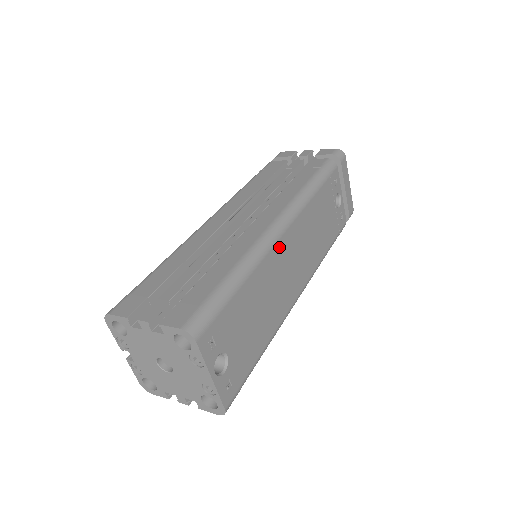
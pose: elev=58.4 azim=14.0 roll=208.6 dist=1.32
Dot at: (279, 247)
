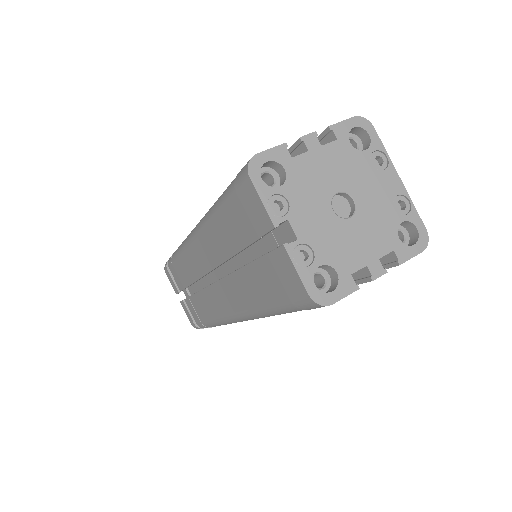
Dot at: occluded
